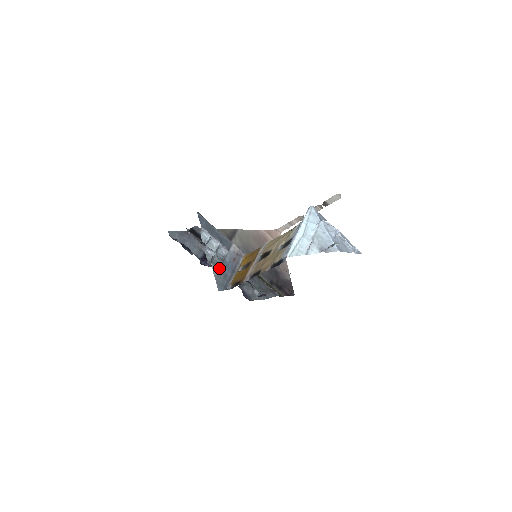
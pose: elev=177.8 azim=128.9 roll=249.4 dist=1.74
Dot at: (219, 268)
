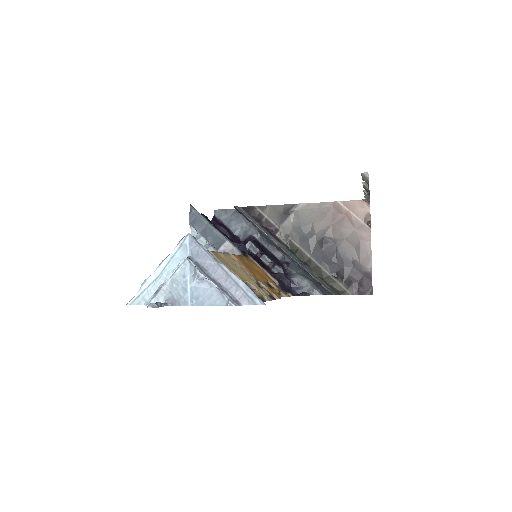
Dot at: occluded
